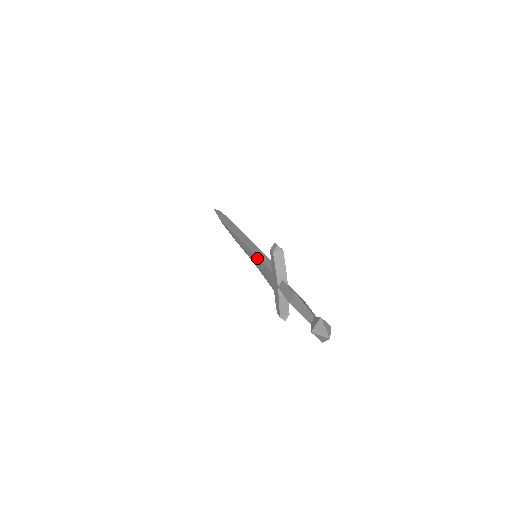
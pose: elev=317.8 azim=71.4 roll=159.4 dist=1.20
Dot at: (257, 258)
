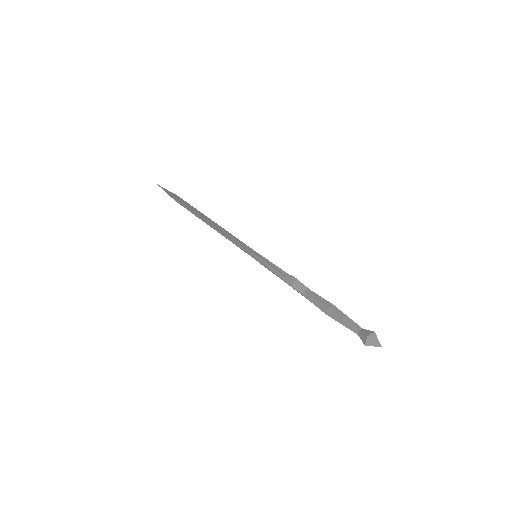
Dot at: occluded
